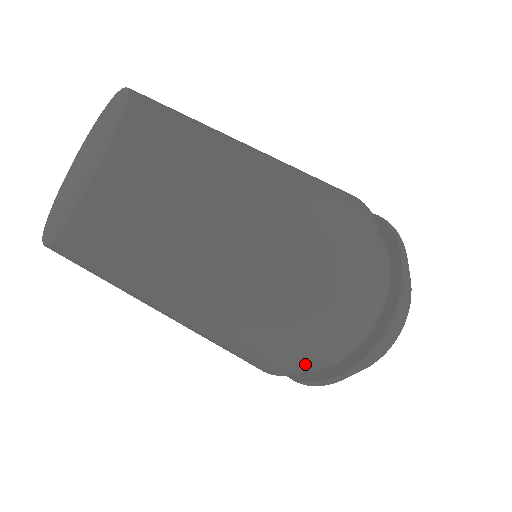
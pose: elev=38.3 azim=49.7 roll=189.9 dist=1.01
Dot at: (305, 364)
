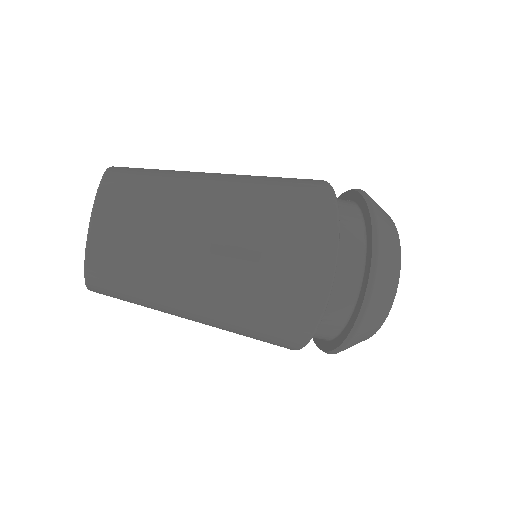
Dot at: occluded
